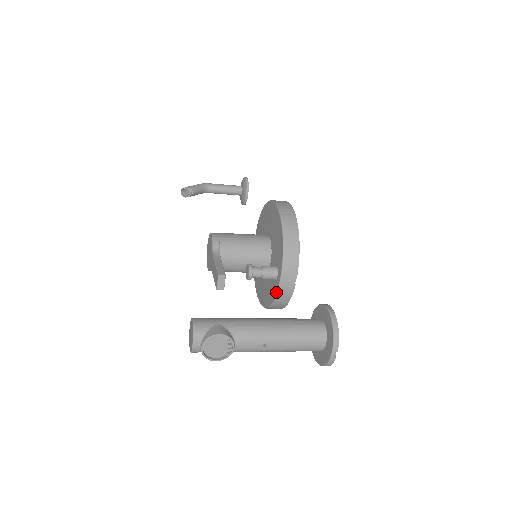
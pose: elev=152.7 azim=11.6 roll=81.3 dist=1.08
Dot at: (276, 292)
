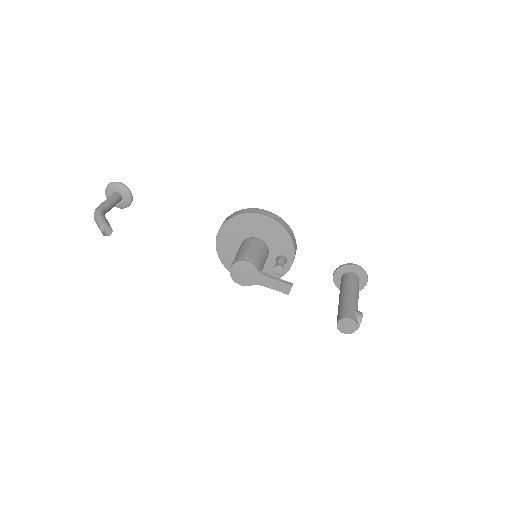
Dot at: (287, 271)
